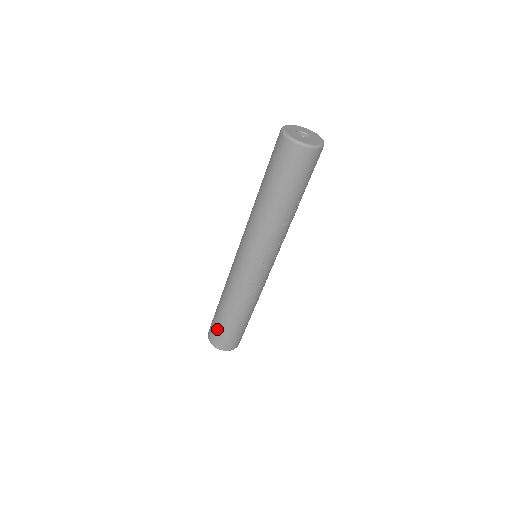
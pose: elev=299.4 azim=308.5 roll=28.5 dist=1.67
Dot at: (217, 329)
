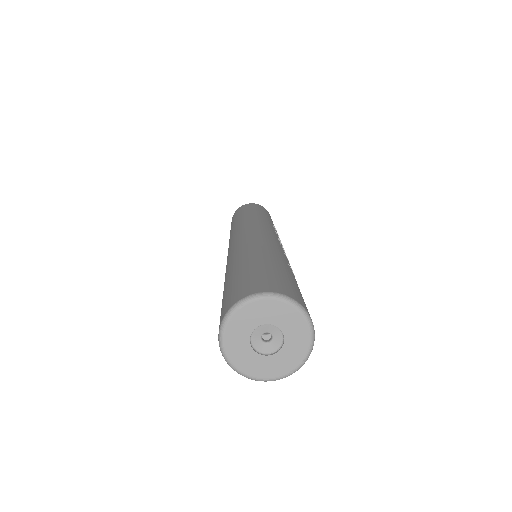
Dot at: occluded
